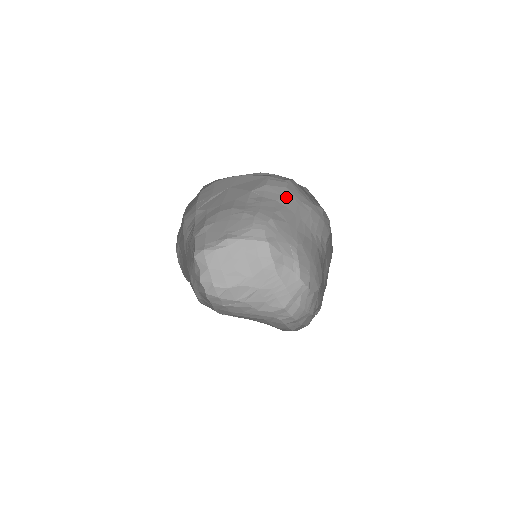
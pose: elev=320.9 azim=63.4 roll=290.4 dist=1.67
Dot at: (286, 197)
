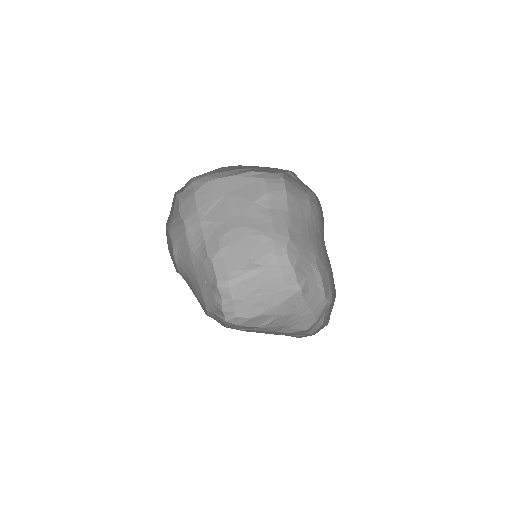
Dot at: (289, 202)
